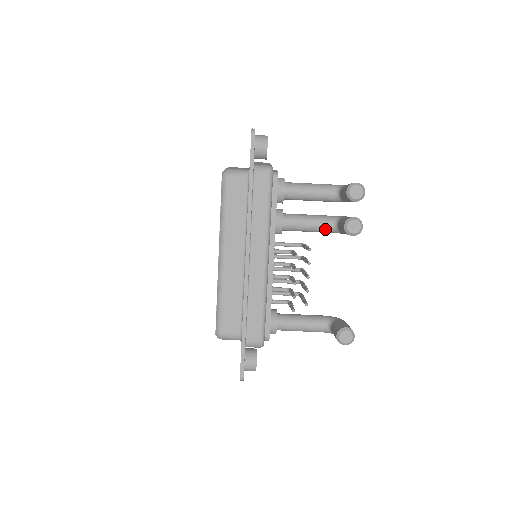
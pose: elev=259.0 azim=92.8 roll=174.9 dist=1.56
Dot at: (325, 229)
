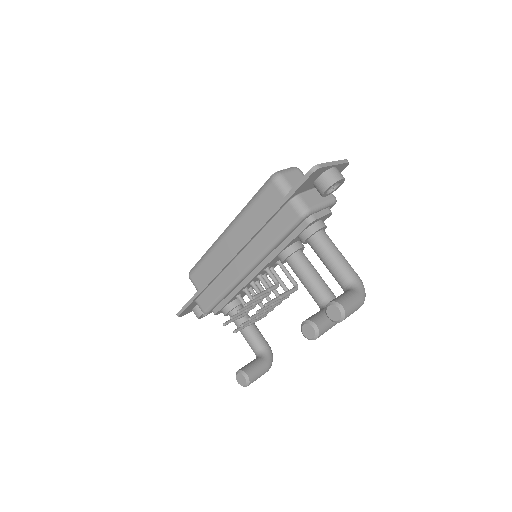
Dot at: (314, 299)
